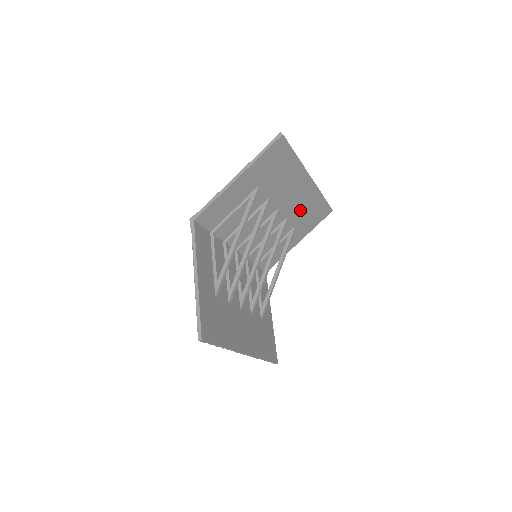
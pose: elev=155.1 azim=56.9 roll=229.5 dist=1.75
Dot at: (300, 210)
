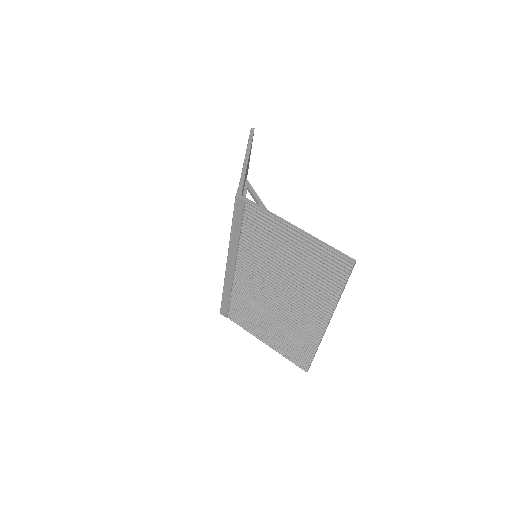
Dot at: occluded
